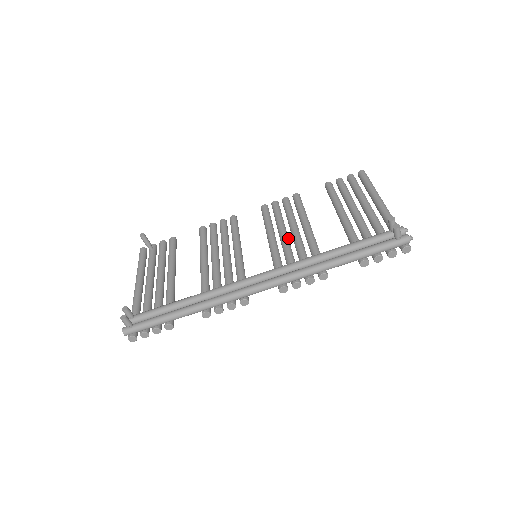
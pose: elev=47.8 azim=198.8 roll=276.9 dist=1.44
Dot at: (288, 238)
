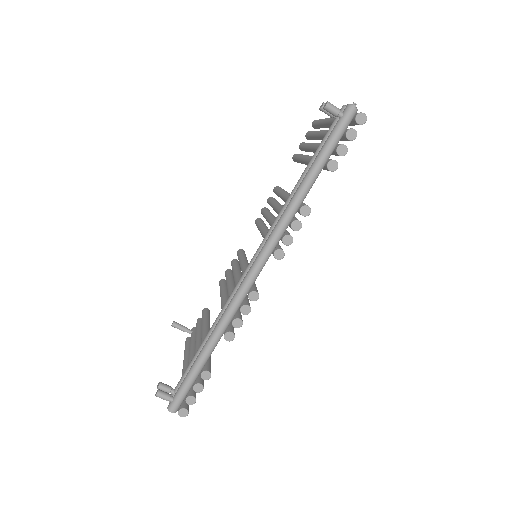
Dot at: occluded
